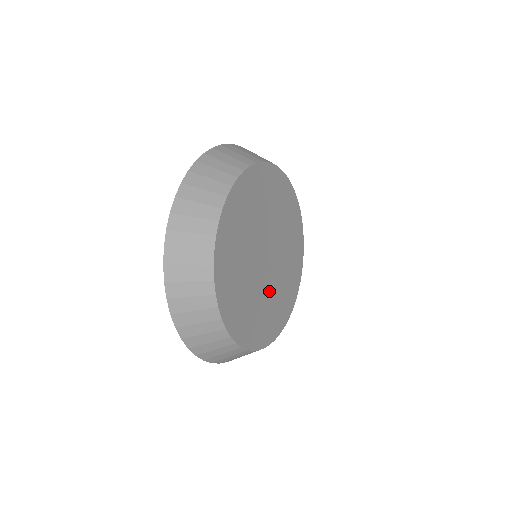
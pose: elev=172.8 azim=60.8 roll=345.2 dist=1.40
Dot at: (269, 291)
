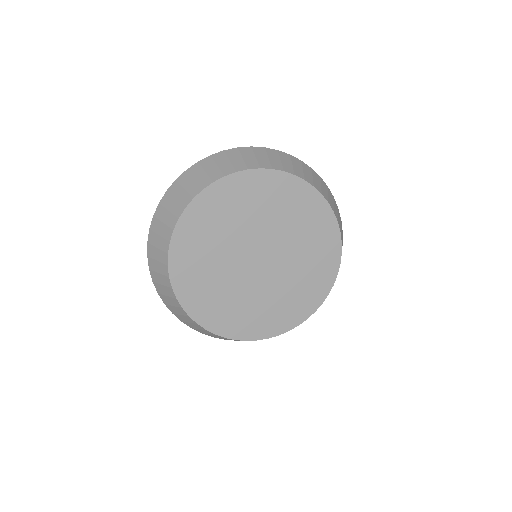
Dot at: (240, 288)
